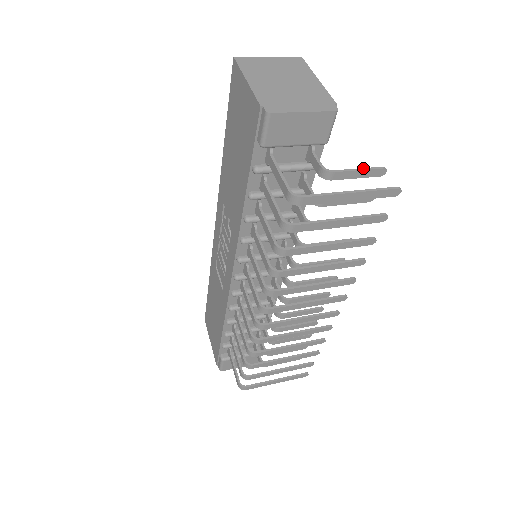
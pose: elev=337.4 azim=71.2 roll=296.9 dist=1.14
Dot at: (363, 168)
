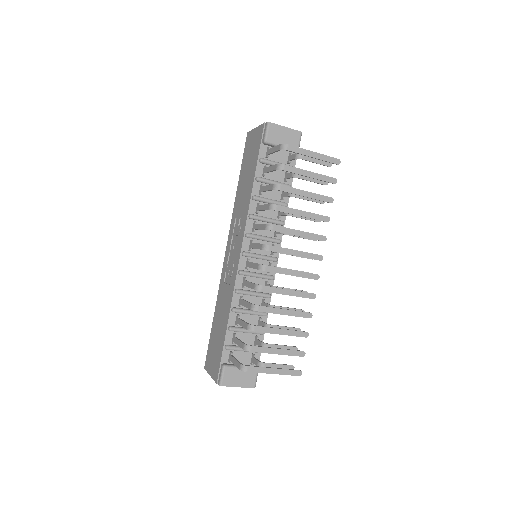
Dot at: occluded
